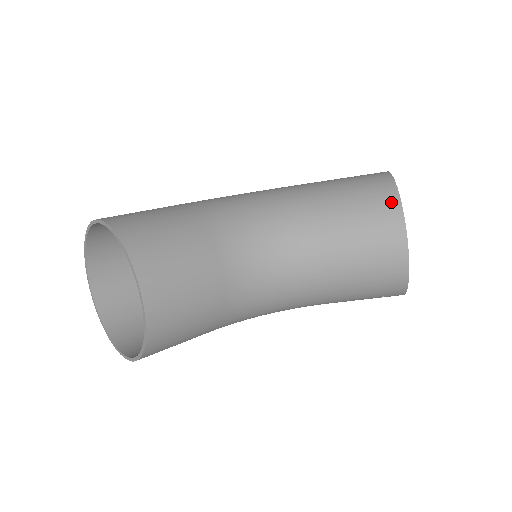
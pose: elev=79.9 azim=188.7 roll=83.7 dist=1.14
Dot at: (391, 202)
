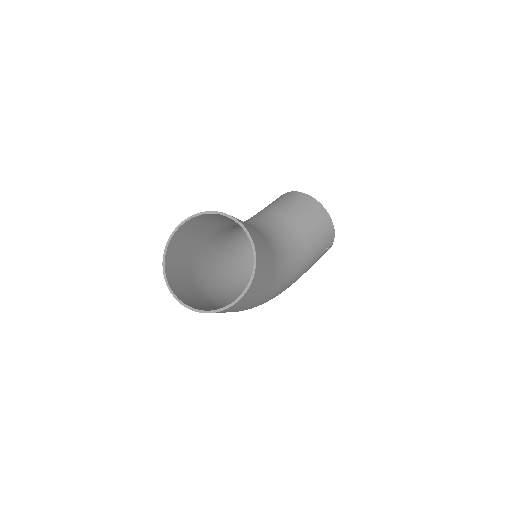
Dot at: (290, 193)
